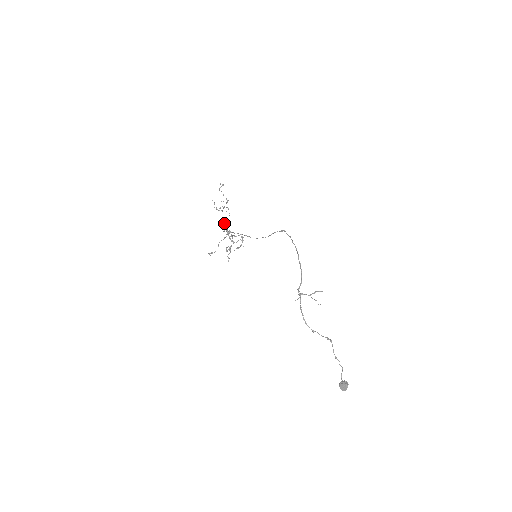
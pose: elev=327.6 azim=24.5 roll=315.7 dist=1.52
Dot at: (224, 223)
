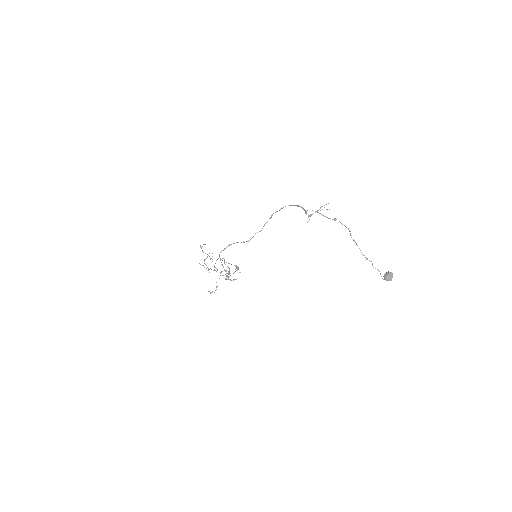
Dot at: occluded
